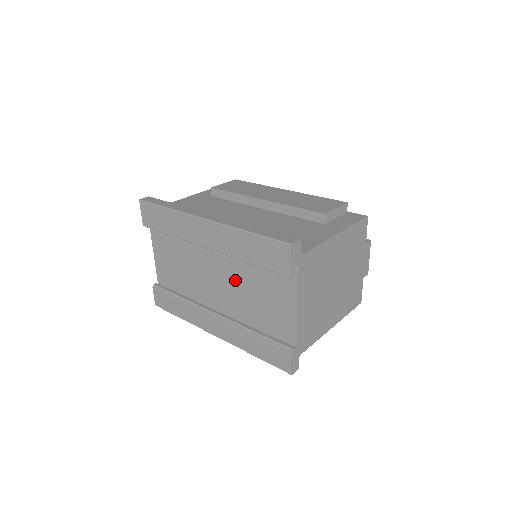
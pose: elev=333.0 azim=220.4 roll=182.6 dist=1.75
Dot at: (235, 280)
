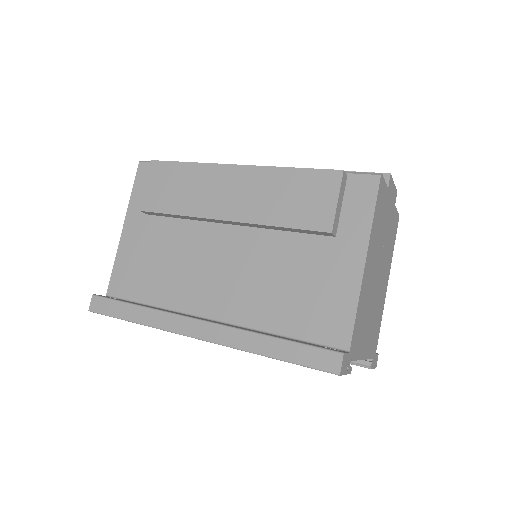
Dot at: occluded
